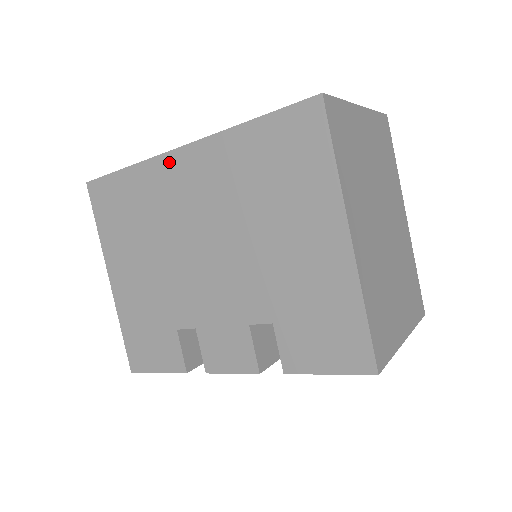
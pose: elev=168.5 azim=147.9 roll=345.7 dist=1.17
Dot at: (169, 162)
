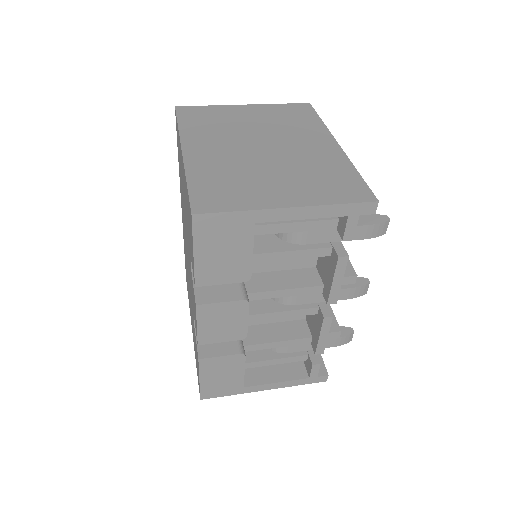
Dot at: (182, 221)
